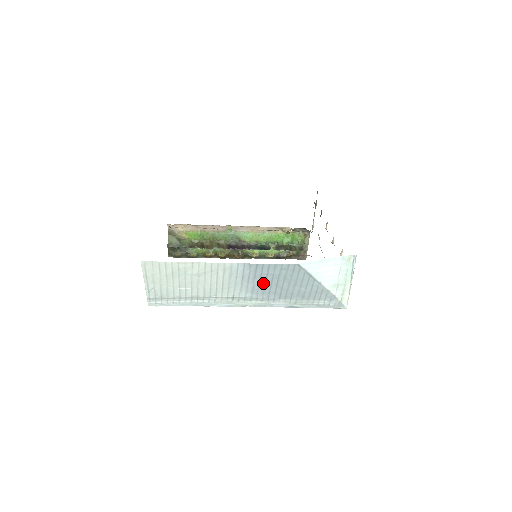
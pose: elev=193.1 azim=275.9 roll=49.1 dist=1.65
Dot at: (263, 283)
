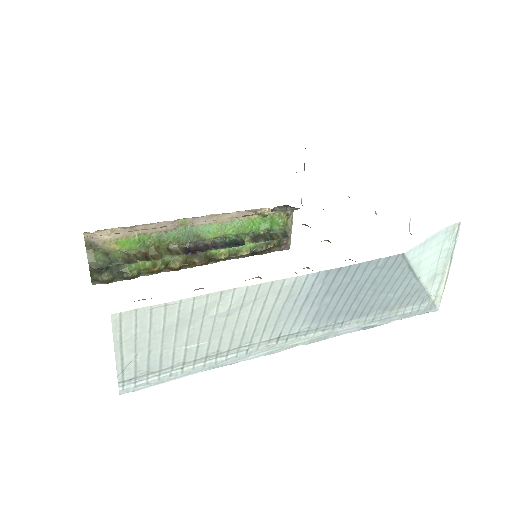
Dot at: (335, 300)
